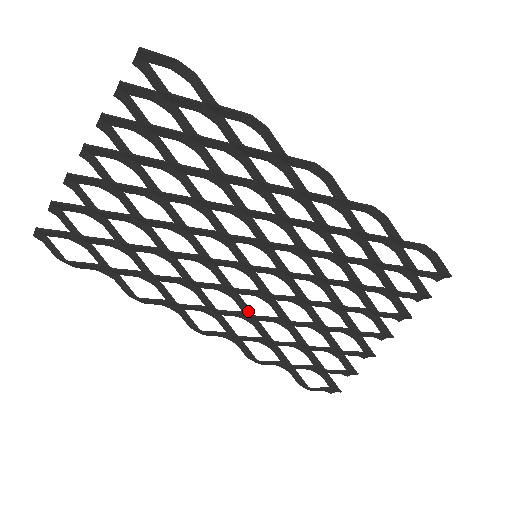
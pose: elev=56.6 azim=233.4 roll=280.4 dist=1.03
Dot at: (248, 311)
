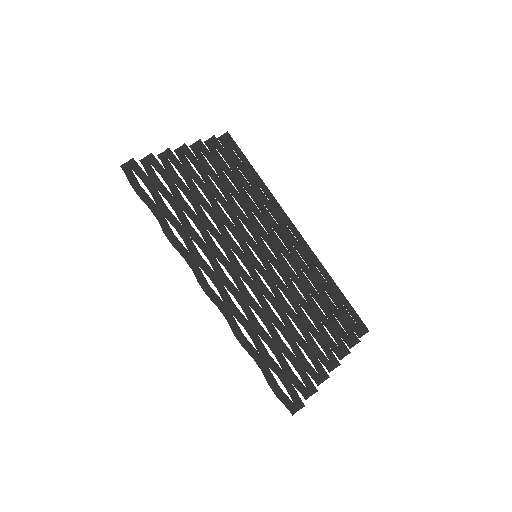
Dot at: (245, 289)
